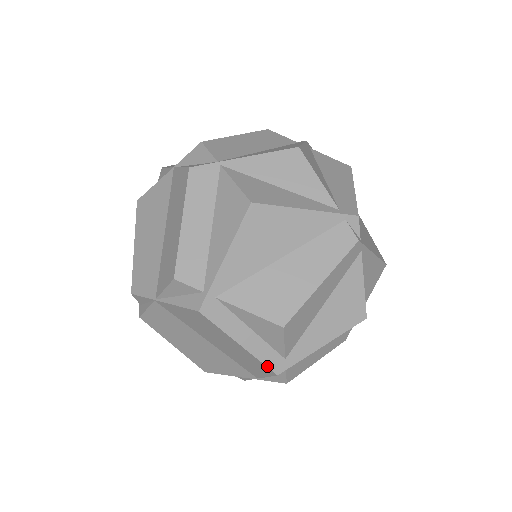
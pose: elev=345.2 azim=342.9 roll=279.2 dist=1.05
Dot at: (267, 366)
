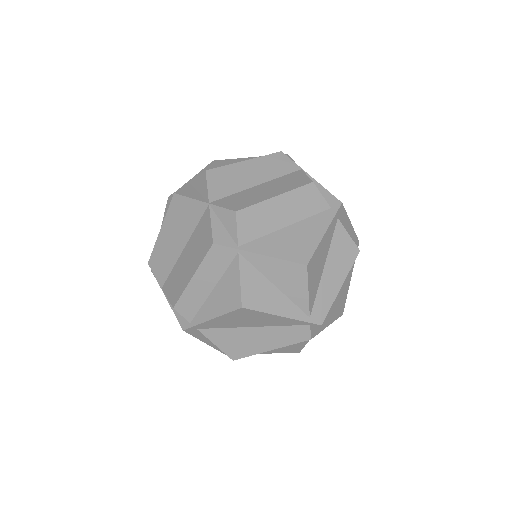
Dot at: (220, 351)
